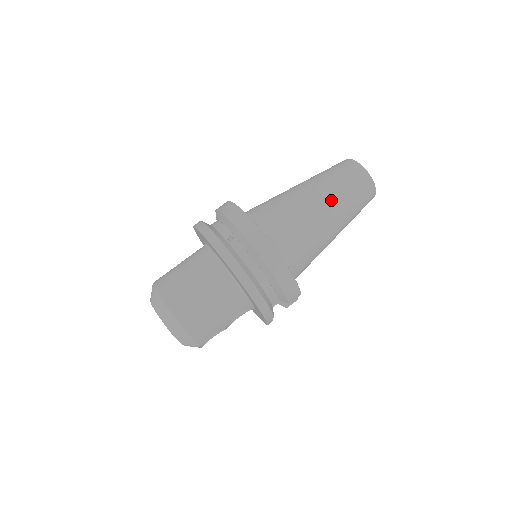
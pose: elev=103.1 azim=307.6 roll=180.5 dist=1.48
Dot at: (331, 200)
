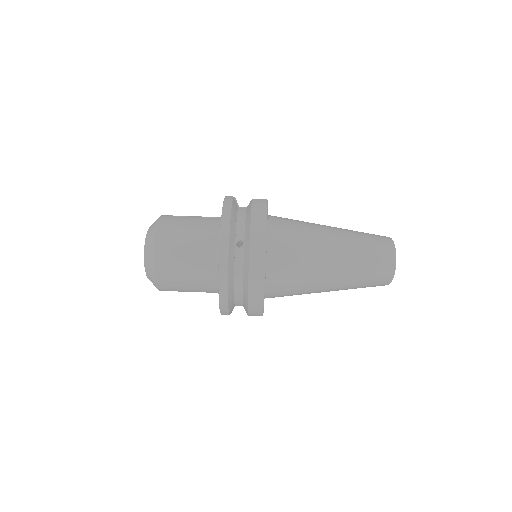
Dot at: (345, 270)
